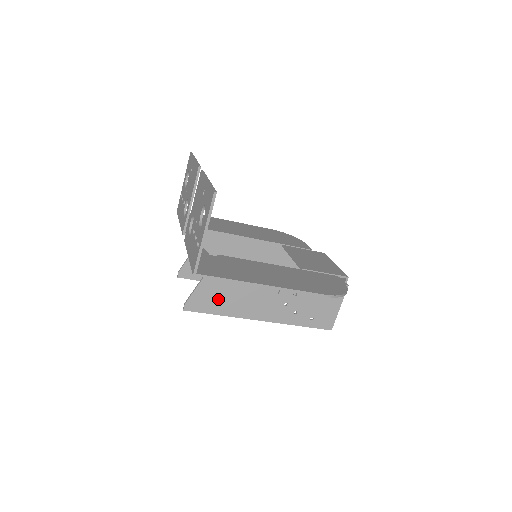
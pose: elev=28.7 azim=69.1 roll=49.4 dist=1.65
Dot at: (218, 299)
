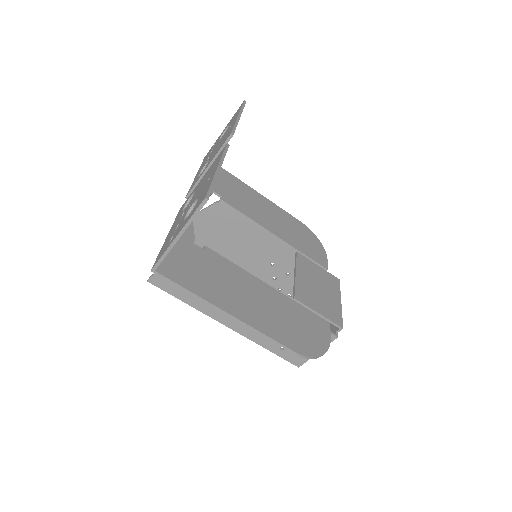
Dot at: occluded
